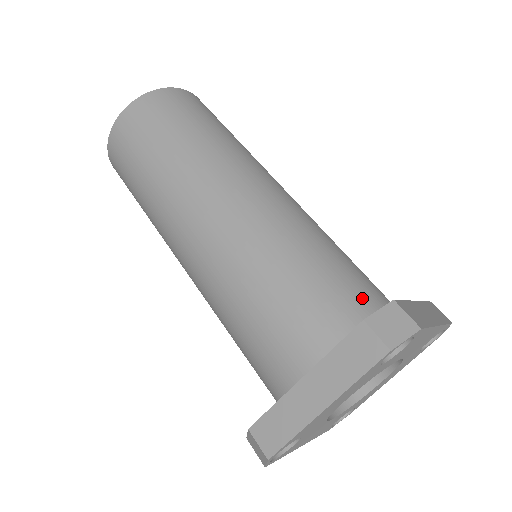
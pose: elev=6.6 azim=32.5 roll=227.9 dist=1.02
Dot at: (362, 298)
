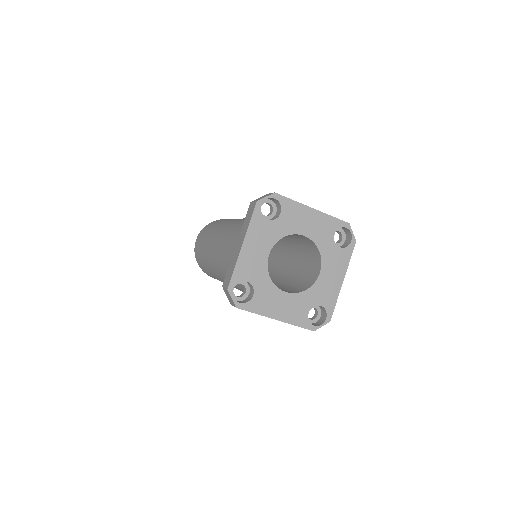
Dot at: occluded
